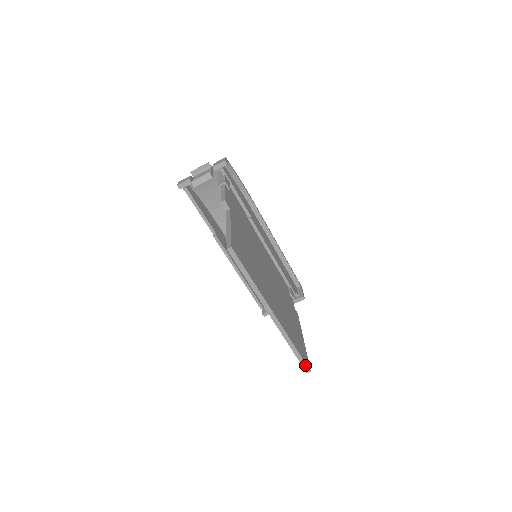
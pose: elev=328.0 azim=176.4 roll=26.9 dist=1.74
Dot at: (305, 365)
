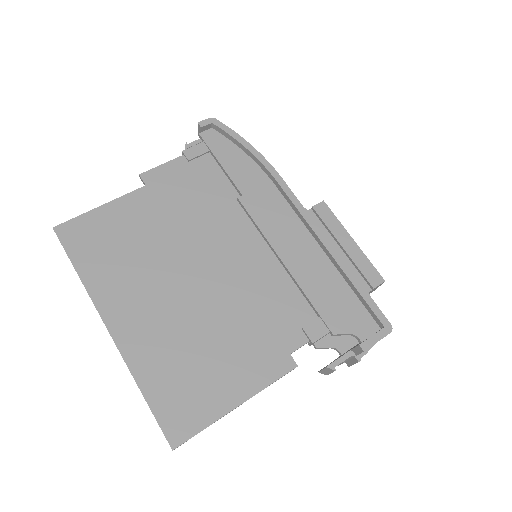
Dot at: (164, 433)
